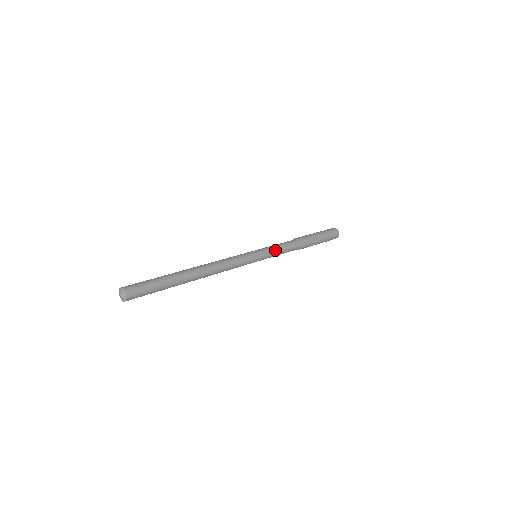
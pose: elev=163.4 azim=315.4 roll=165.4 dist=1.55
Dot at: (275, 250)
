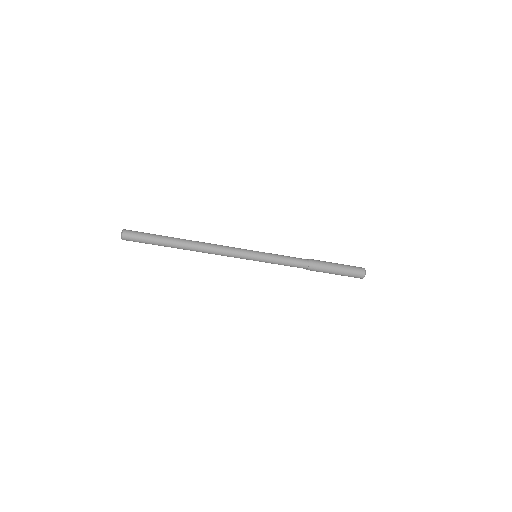
Dot at: (277, 257)
